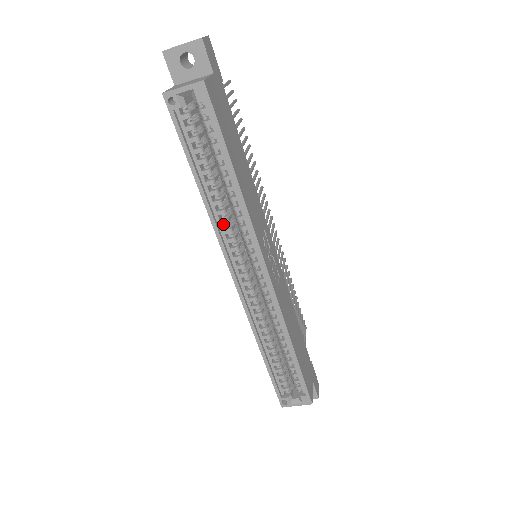
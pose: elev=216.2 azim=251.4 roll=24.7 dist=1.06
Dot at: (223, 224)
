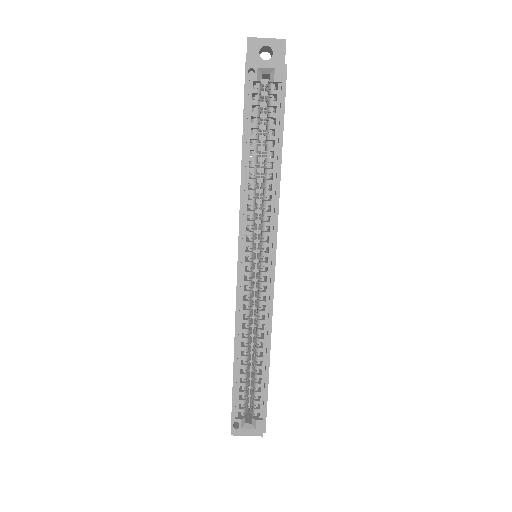
Dot at: occluded
